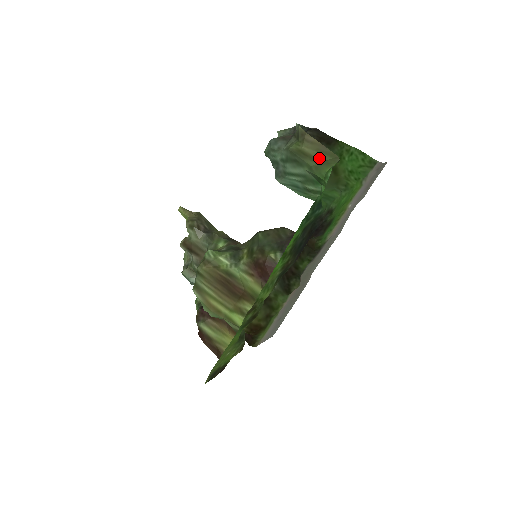
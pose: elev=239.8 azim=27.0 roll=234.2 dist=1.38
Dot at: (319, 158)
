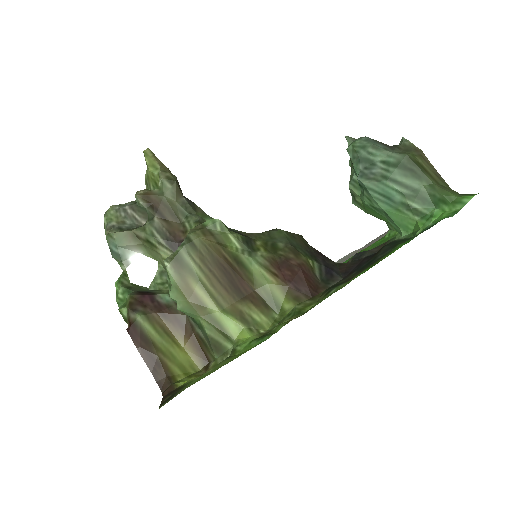
Dot at: (438, 181)
